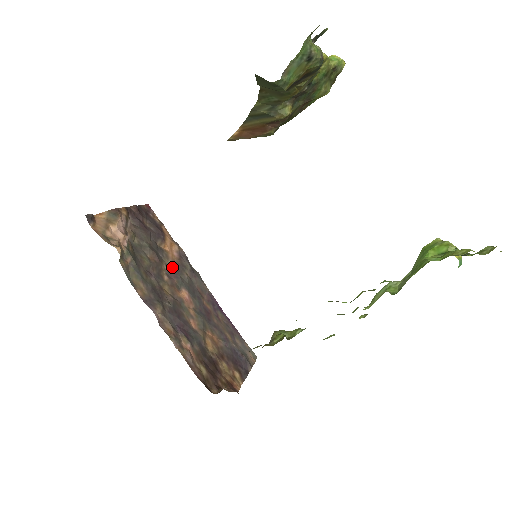
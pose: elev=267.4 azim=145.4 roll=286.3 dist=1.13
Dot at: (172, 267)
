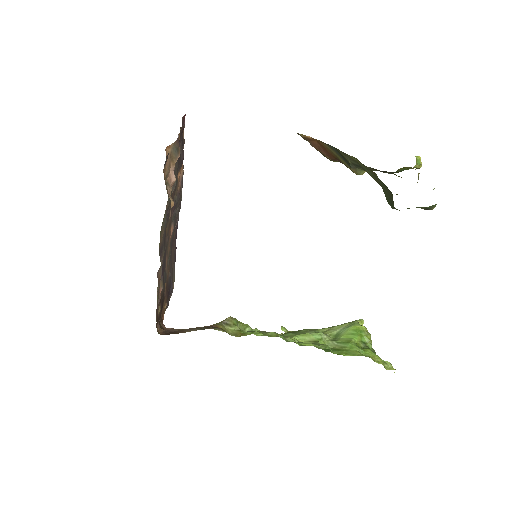
Dot at: (175, 199)
